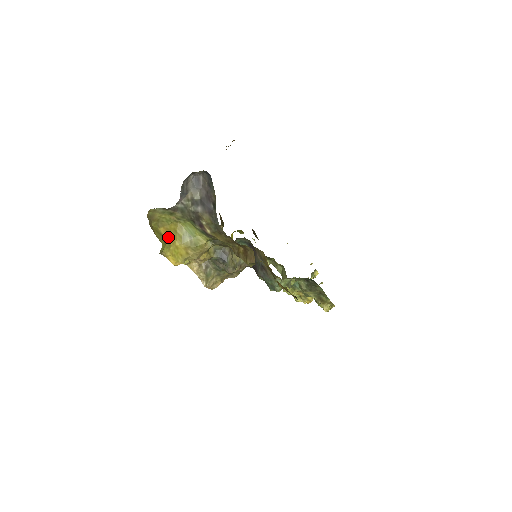
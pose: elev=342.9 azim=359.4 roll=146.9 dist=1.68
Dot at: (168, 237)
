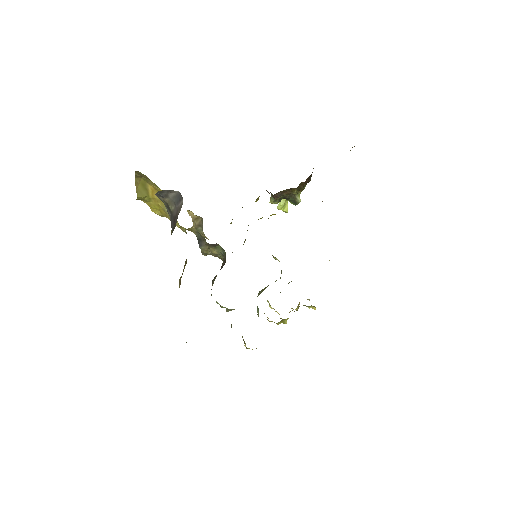
Dot at: (153, 195)
